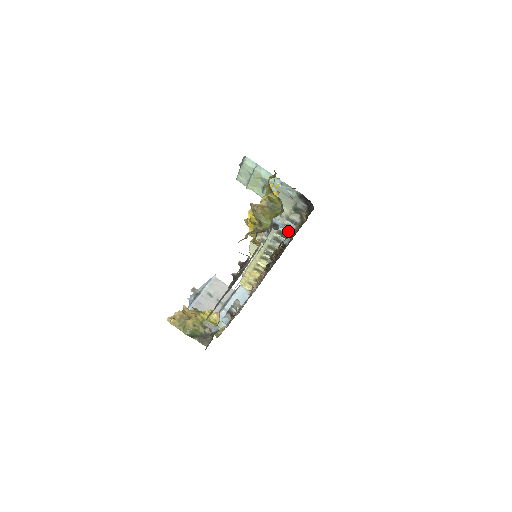
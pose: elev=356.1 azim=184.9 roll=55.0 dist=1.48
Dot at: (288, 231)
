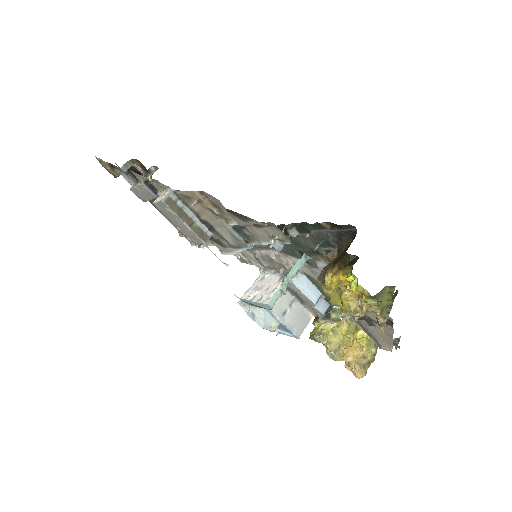
Dot at: occluded
